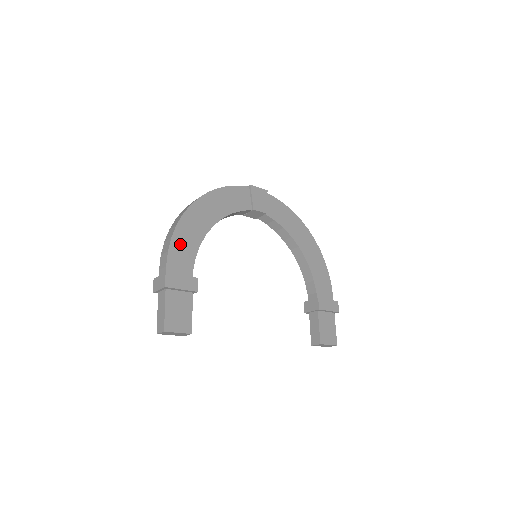
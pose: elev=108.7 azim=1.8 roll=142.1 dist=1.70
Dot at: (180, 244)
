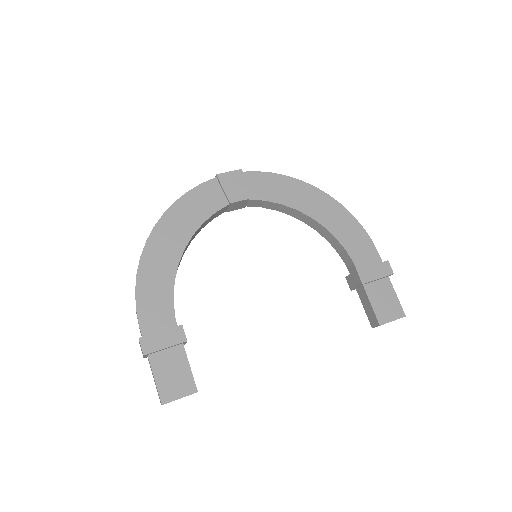
Dot at: (148, 294)
